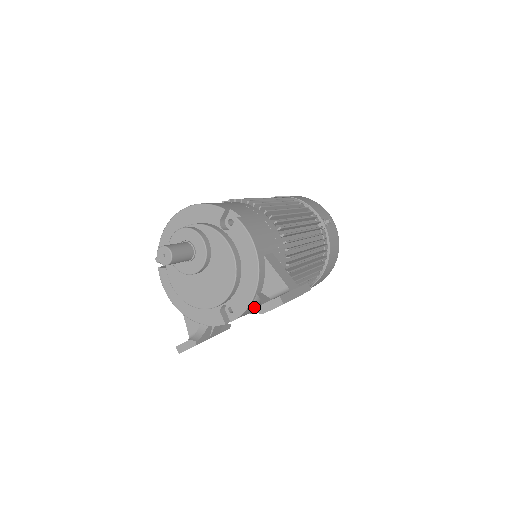
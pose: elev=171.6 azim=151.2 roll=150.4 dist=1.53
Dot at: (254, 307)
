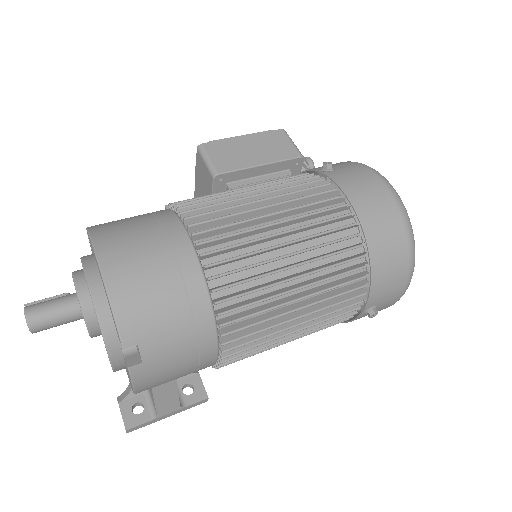
Dot at: occluded
